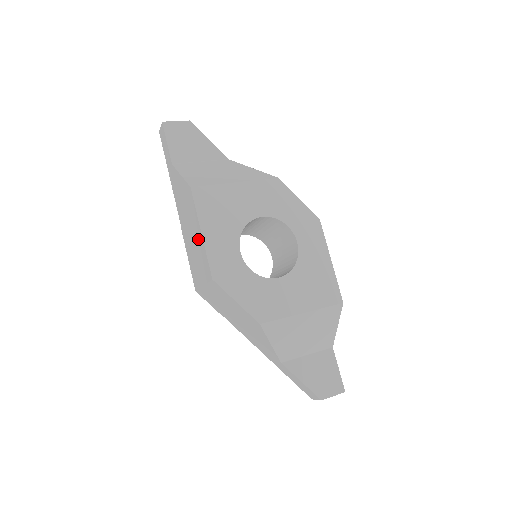
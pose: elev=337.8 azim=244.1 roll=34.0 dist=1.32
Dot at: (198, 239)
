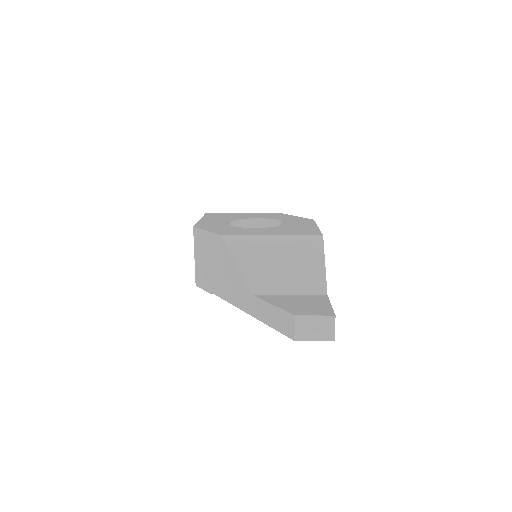
Dot at: occluded
